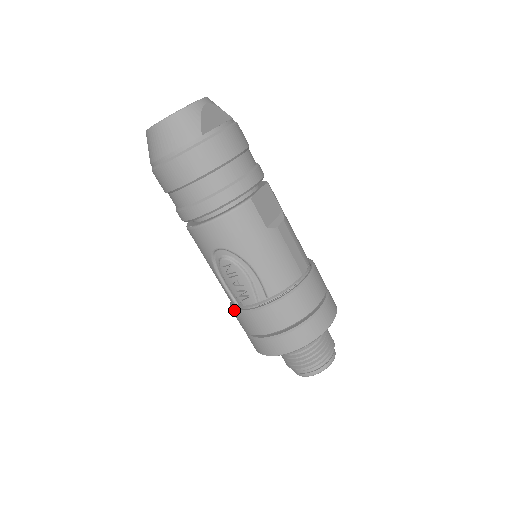
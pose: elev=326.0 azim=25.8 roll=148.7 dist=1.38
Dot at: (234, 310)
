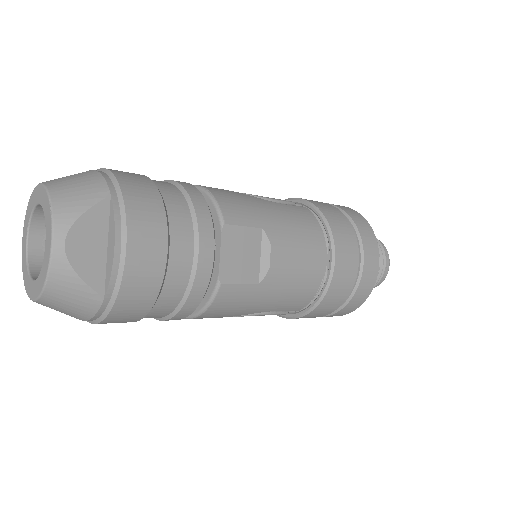
Dot at: occluded
